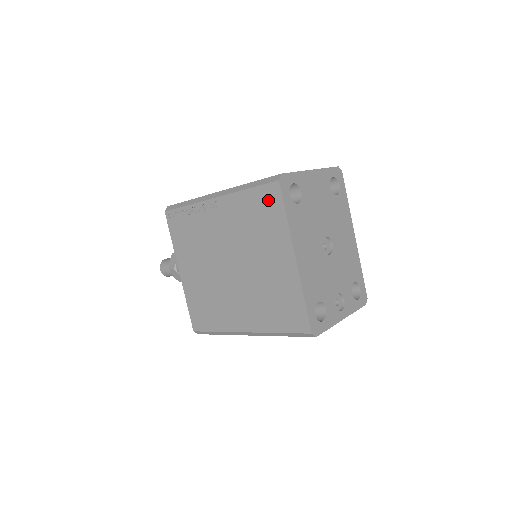
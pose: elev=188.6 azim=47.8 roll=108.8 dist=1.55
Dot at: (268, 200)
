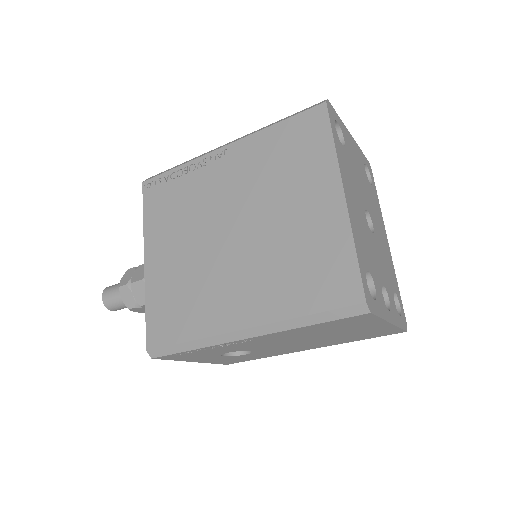
Dot at: (307, 128)
